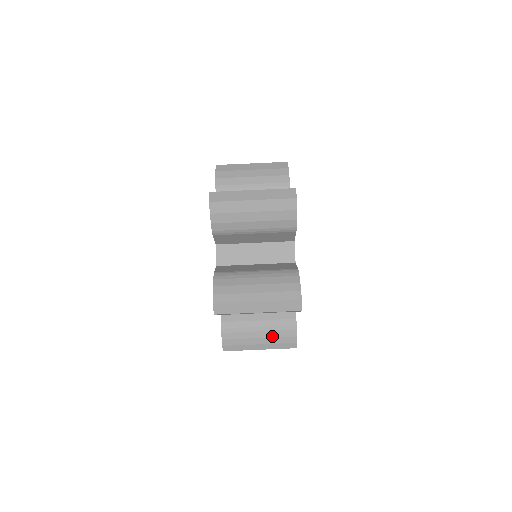
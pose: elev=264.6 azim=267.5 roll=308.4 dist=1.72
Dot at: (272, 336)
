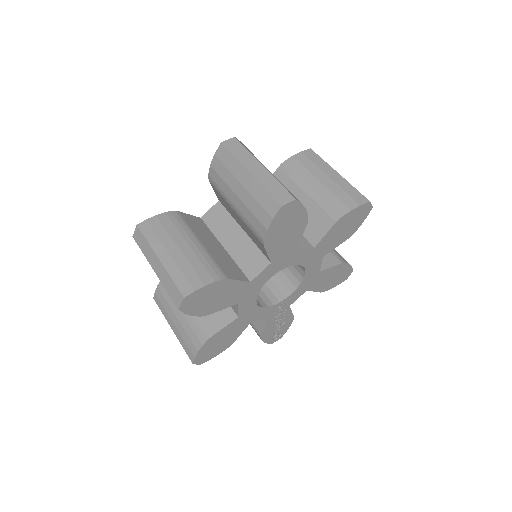
Dot at: (185, 327)
